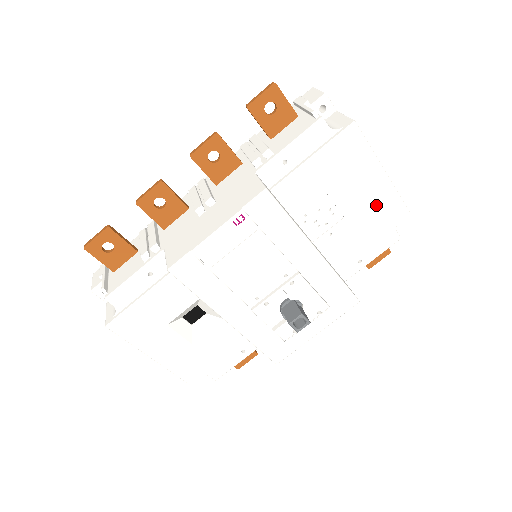
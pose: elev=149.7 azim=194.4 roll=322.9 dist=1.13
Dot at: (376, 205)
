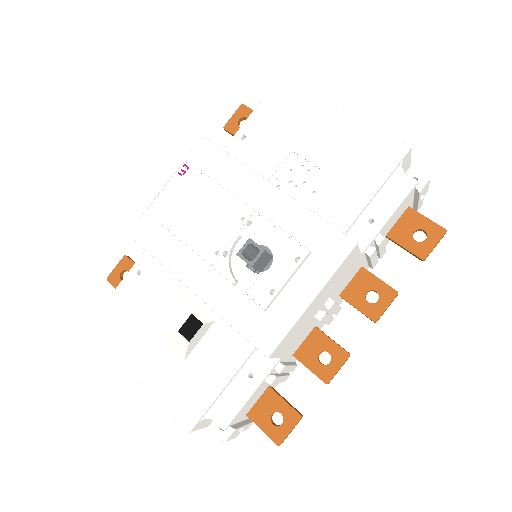
Dot at: (357, 148)
